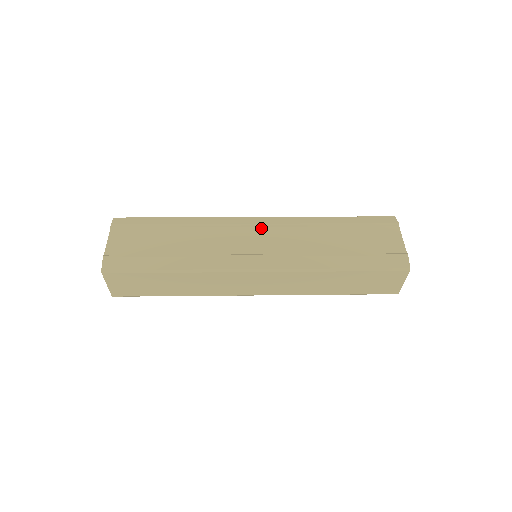
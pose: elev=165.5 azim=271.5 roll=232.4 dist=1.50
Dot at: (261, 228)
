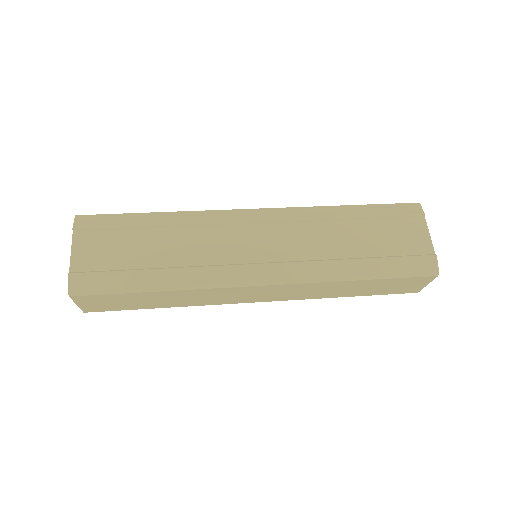
Dot at: (263, 225)
